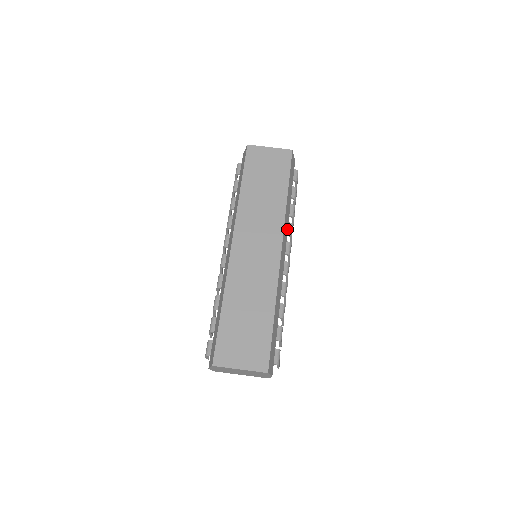
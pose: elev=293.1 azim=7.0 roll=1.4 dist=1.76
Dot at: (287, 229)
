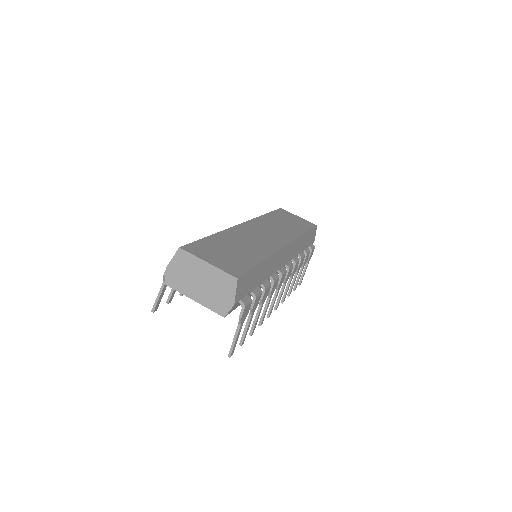
Dot at: (294, 256)
